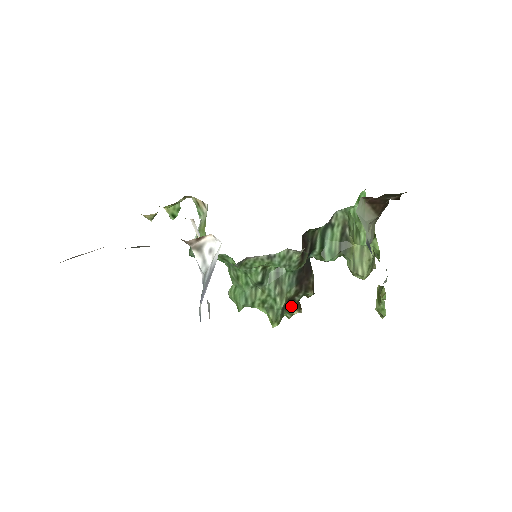
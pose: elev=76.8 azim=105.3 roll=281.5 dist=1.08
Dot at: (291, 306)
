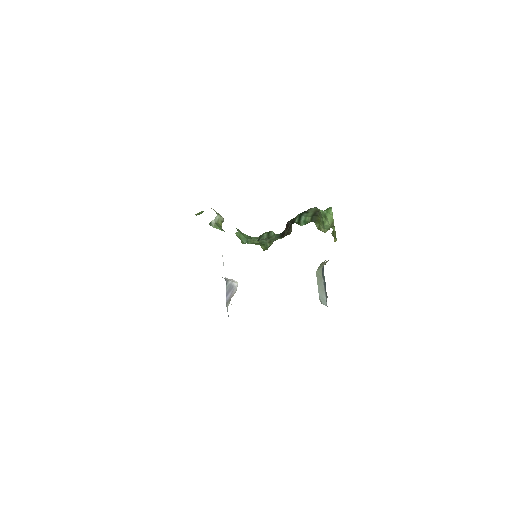
Dot at: occluded
